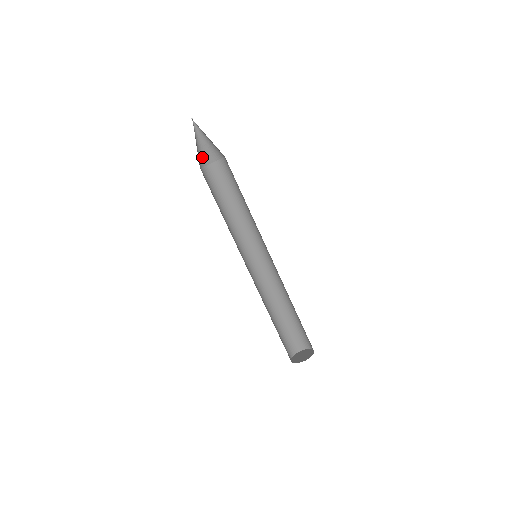
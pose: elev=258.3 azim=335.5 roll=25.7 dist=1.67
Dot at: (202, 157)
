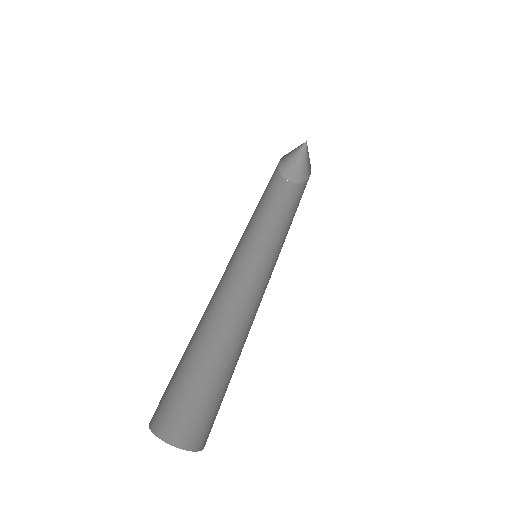
Dot at: (284, 162)
